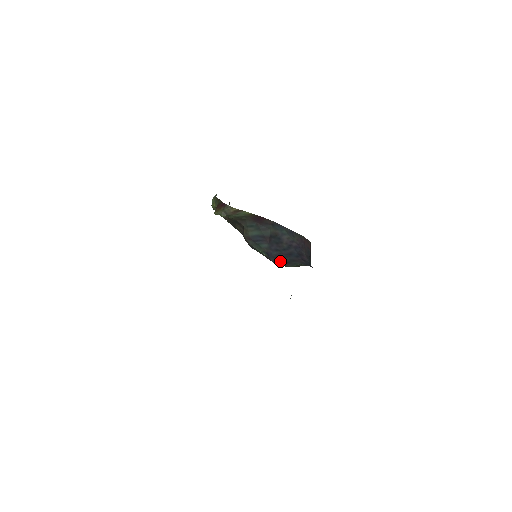
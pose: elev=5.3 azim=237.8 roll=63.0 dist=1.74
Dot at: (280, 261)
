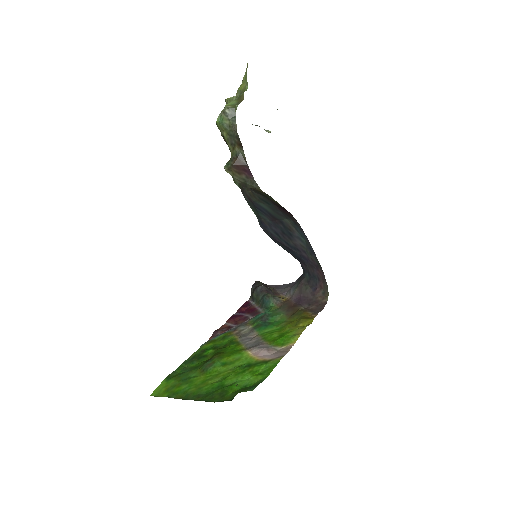
Dot at: (271, 238)
